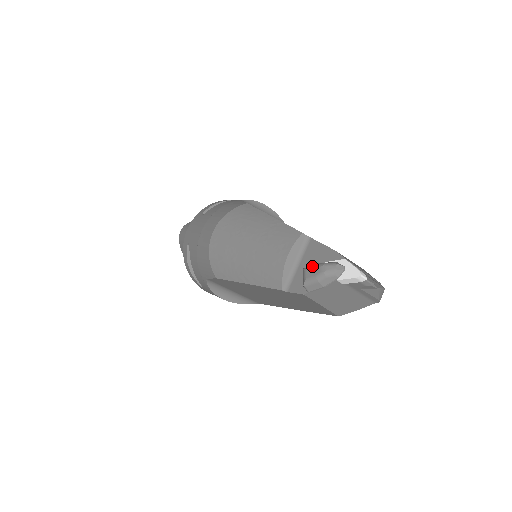
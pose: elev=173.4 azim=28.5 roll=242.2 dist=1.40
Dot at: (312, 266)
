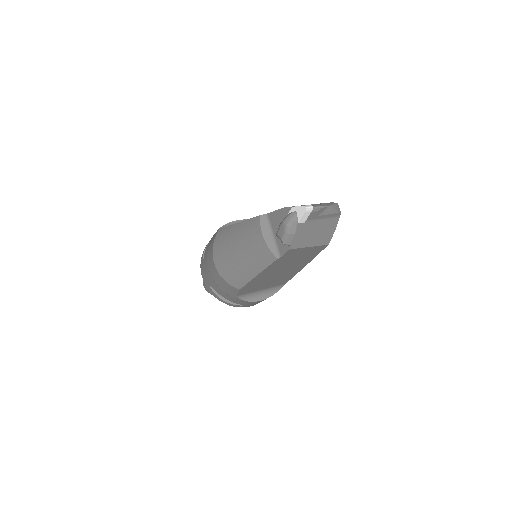
Dot at: (278, 228)
